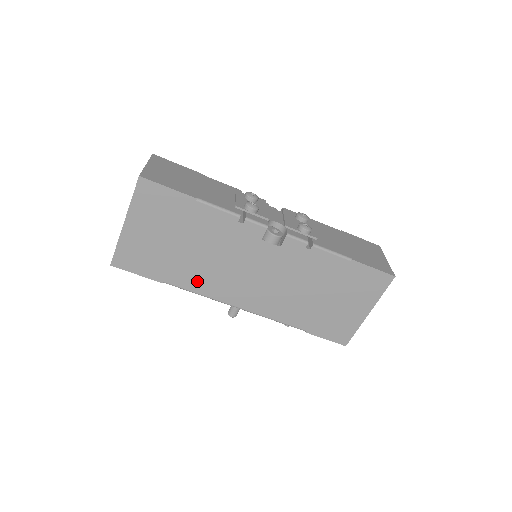
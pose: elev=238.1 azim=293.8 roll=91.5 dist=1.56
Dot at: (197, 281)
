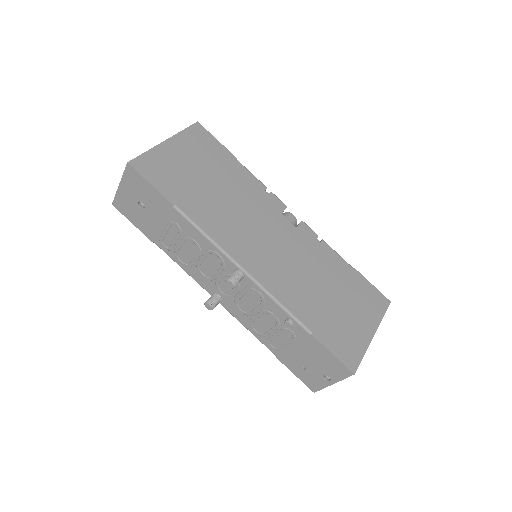
Dot at: (211, 221)
